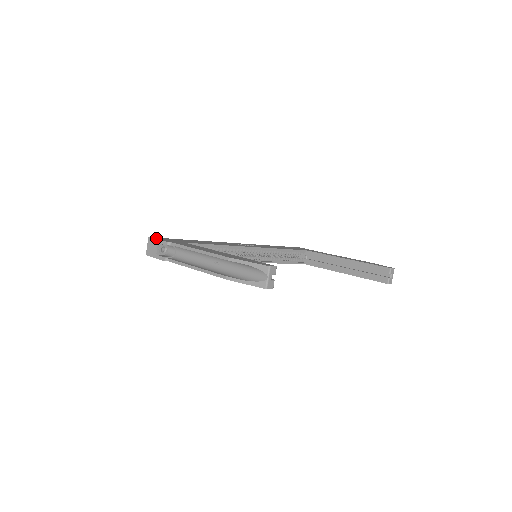
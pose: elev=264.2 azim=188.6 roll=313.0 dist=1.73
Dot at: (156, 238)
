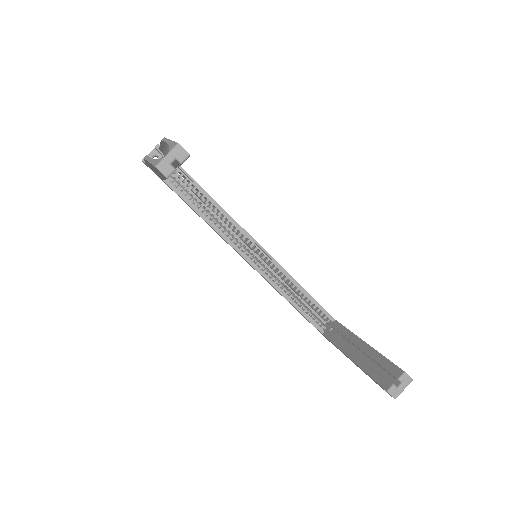
Dot at: occluded
